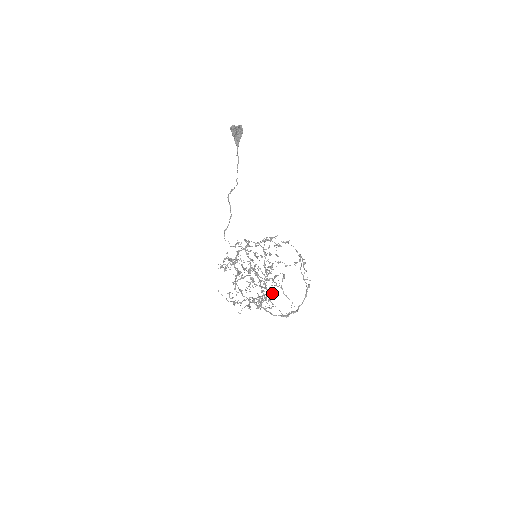
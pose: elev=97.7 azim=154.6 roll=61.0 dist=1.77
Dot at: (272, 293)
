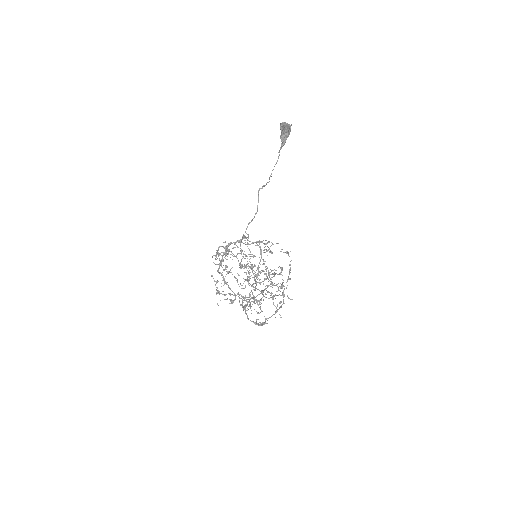
Dot at: occluded
